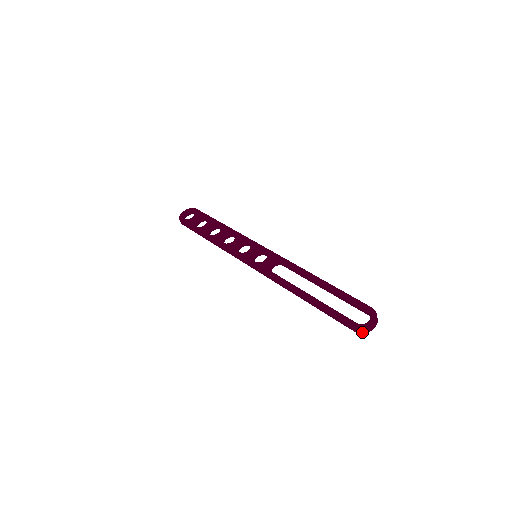
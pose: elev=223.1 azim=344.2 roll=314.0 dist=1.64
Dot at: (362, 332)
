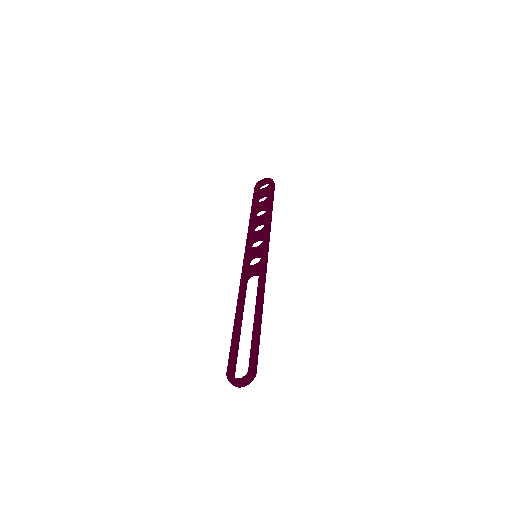
Dot at: (230, 382)
